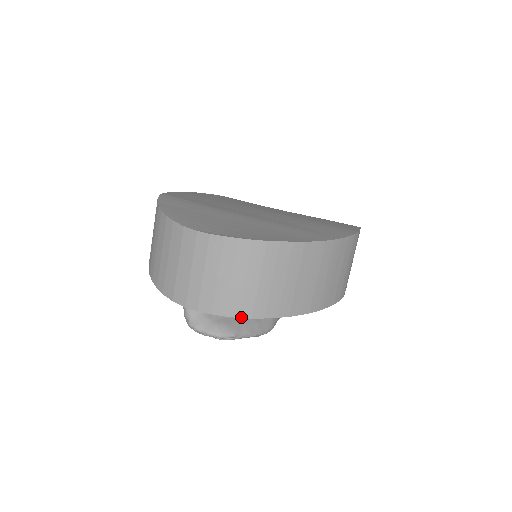
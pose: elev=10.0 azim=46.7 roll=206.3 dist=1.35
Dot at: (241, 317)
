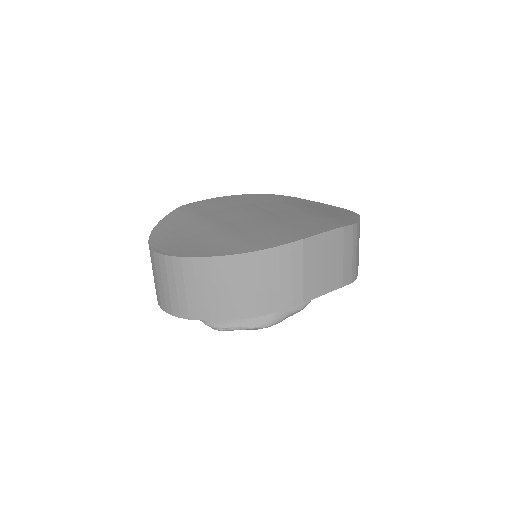
Dot at: (182, 317)
